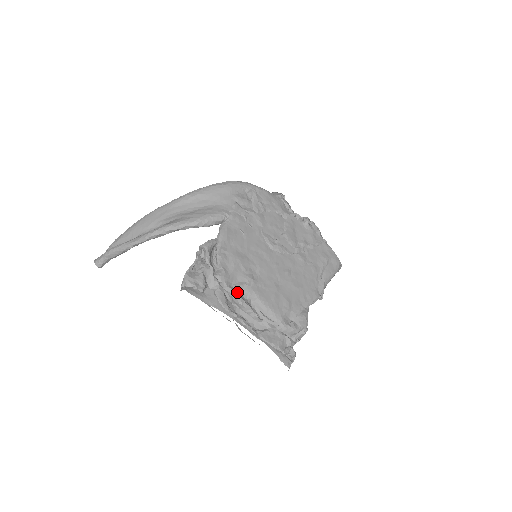
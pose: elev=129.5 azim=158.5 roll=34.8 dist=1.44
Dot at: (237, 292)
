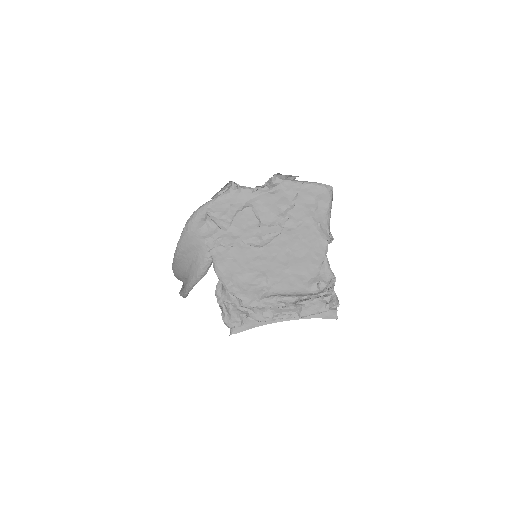
Dot at: (263, 304)
